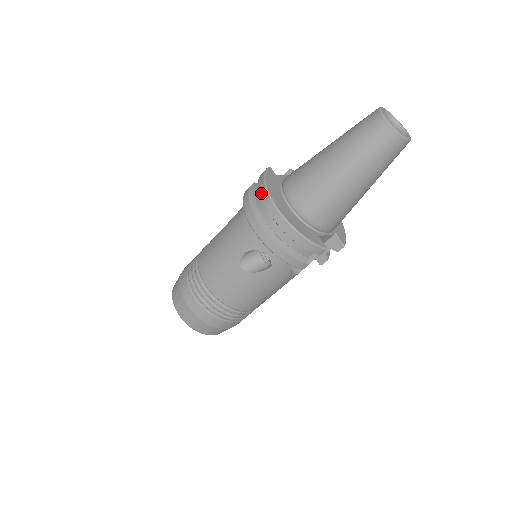
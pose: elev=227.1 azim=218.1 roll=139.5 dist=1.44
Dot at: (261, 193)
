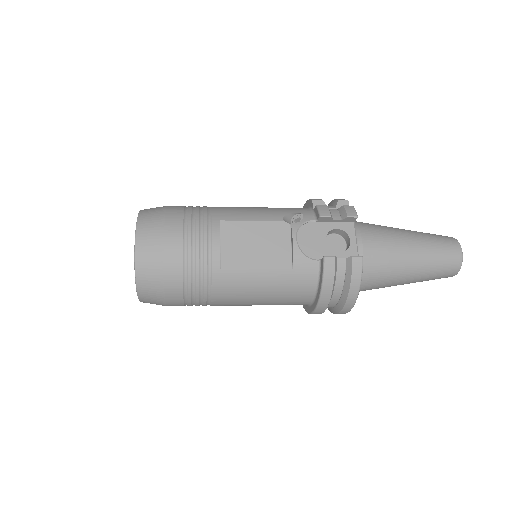
Dot at: (348, 302)
